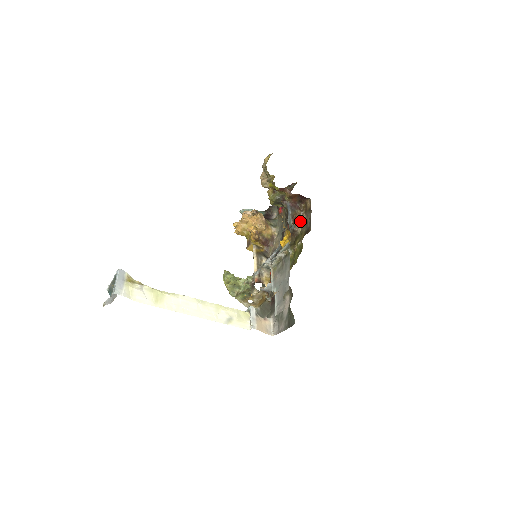
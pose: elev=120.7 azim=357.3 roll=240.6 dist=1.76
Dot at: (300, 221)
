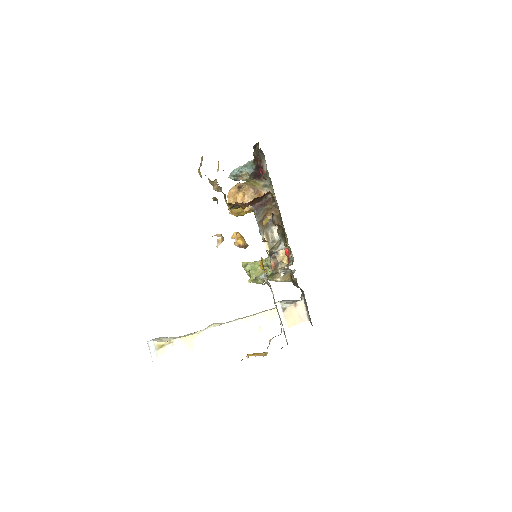
Dot at: (276, 215)
